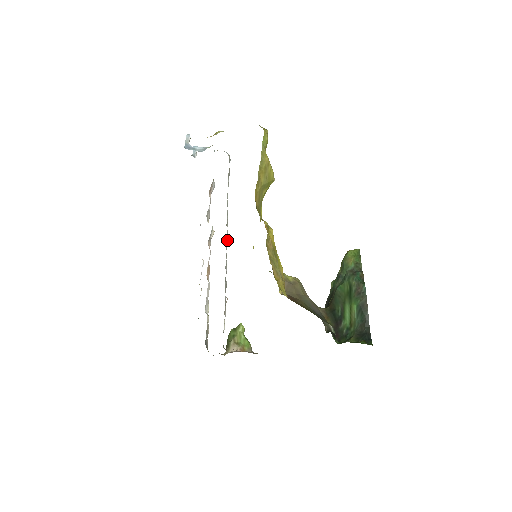
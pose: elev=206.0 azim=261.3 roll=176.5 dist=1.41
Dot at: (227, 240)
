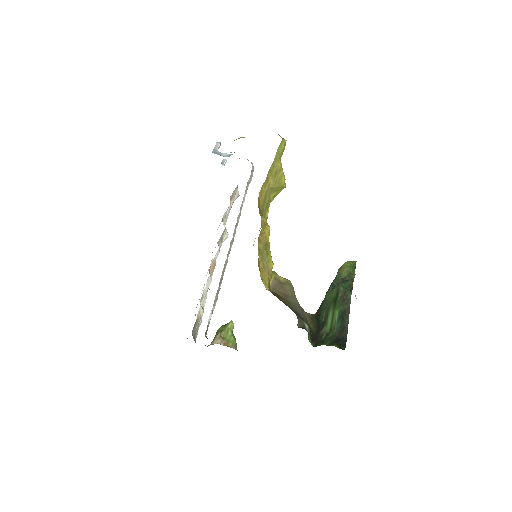
Dot at: (233, 239)
